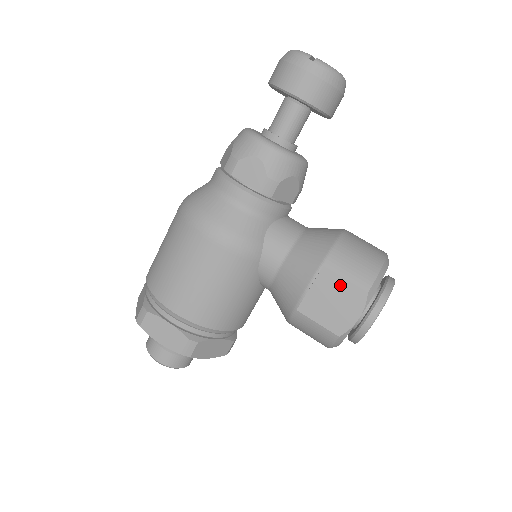
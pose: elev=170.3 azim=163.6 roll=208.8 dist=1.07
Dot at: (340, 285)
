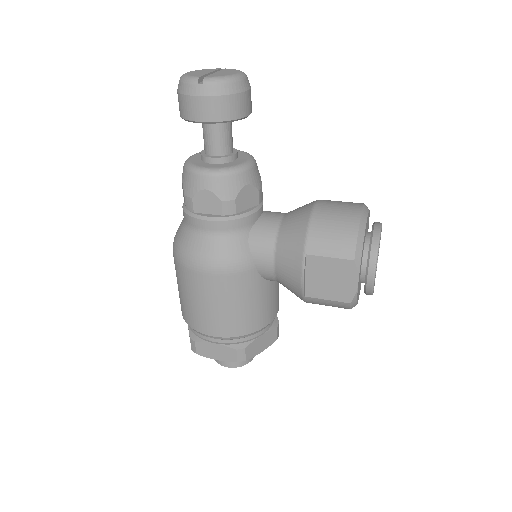
Dot at: (328, 264)
